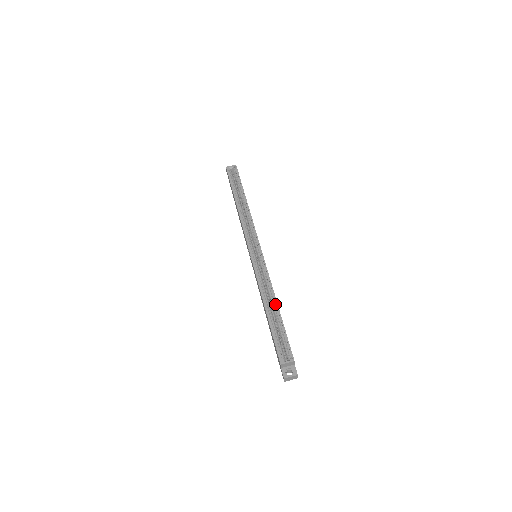
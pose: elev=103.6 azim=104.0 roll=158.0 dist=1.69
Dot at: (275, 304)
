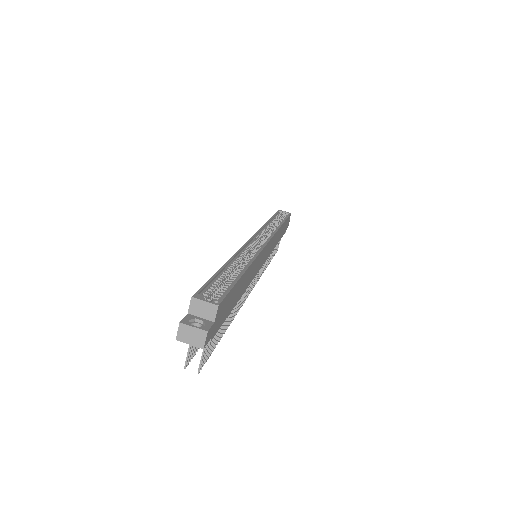
Dot at: (244, 268)
